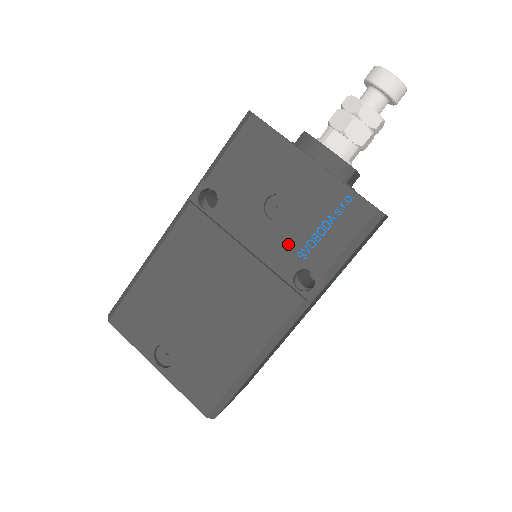
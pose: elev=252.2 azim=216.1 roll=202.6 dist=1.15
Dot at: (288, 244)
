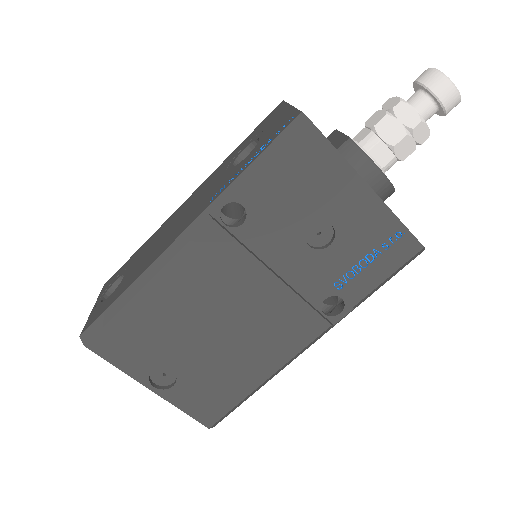
Dot at: (326, 274)
